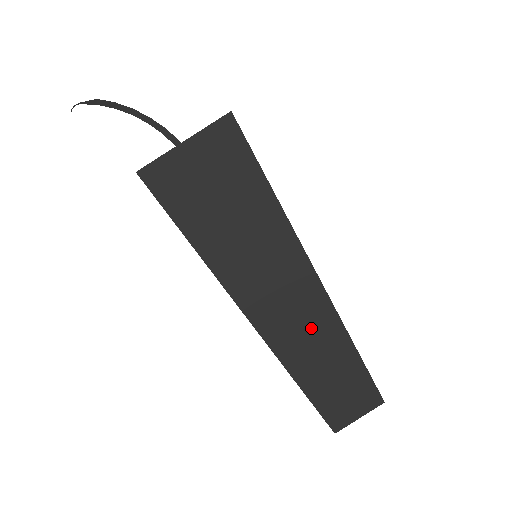
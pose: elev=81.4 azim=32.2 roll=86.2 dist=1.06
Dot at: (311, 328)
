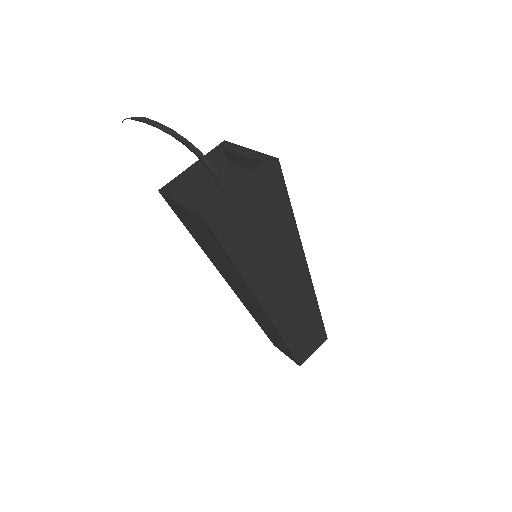
Dot at: (262, 318)
